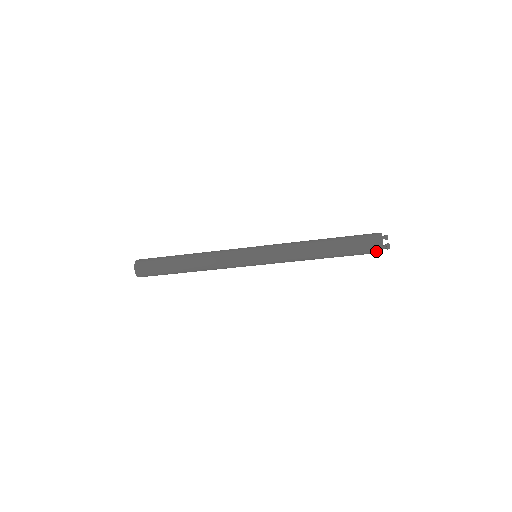
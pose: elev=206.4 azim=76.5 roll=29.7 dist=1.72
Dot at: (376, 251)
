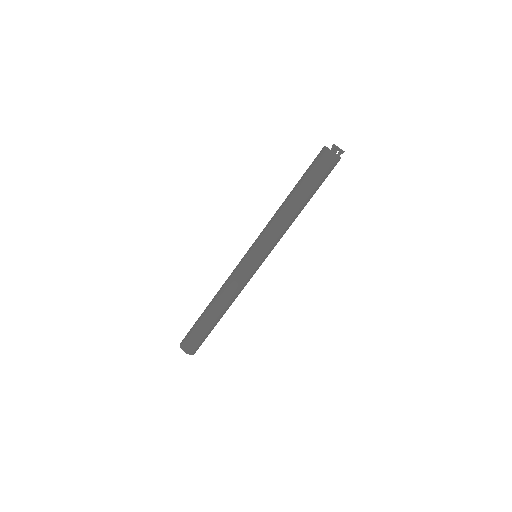
Dot at: (327, 157)
